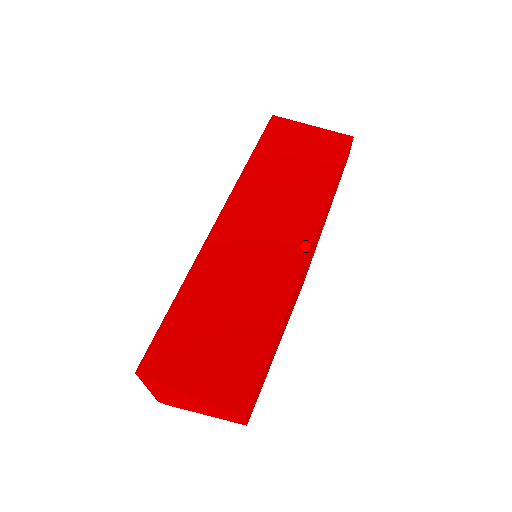
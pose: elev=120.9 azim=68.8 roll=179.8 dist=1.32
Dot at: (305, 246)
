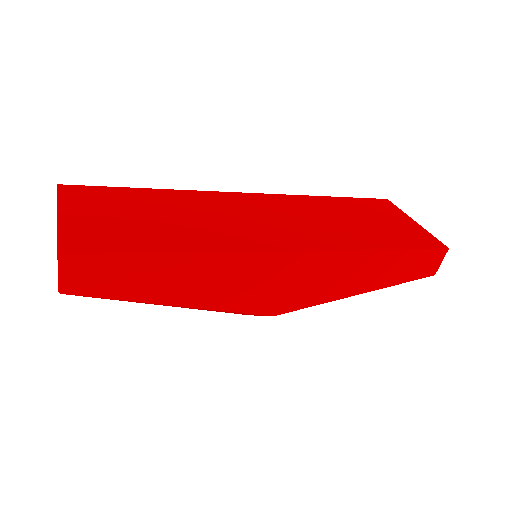
Dot at: (295, 246)
